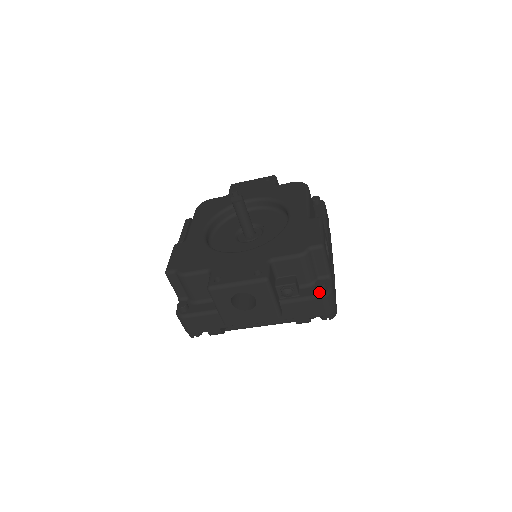
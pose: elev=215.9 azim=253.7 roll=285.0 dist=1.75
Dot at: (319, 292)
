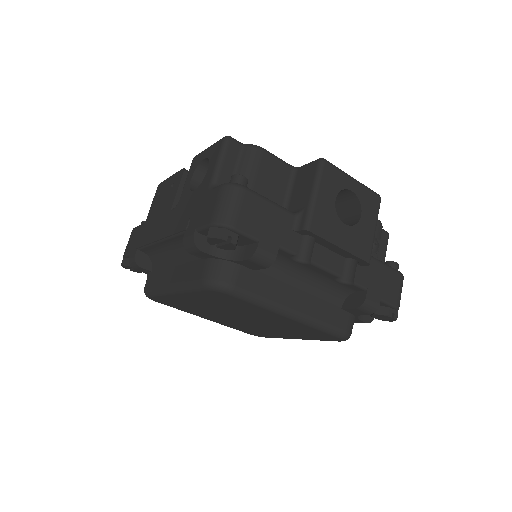
Dot at: occluded
